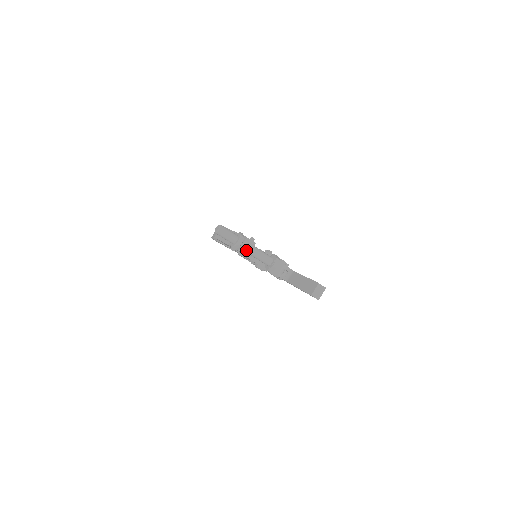
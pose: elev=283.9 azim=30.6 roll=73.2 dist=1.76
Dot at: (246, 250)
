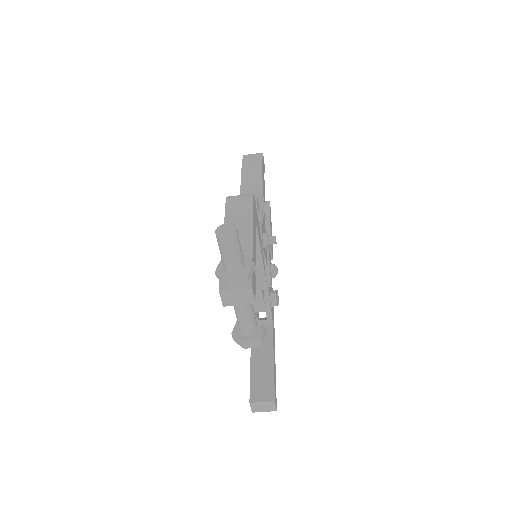
Dot at: (231, 298)
